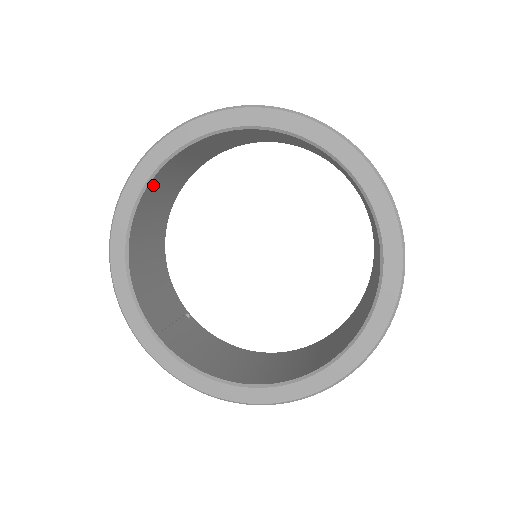
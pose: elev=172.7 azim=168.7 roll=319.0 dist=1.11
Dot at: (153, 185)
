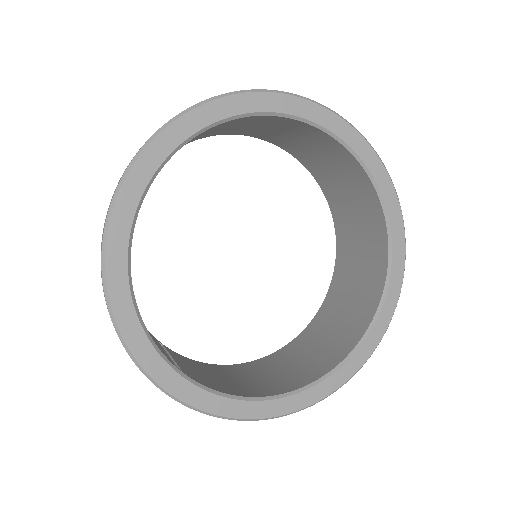
Dot at: occluded
